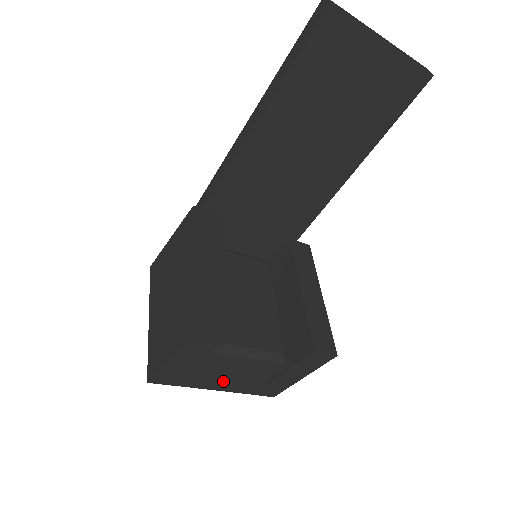
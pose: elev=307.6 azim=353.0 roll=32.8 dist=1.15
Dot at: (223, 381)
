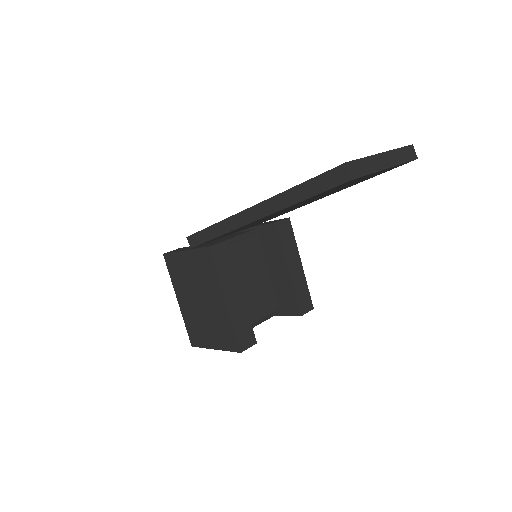
Dot at: occluded
